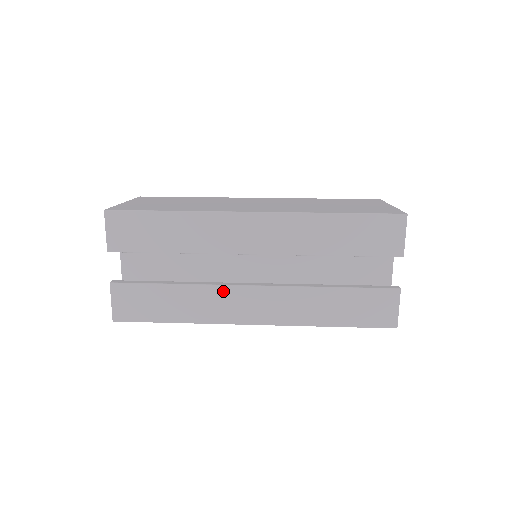
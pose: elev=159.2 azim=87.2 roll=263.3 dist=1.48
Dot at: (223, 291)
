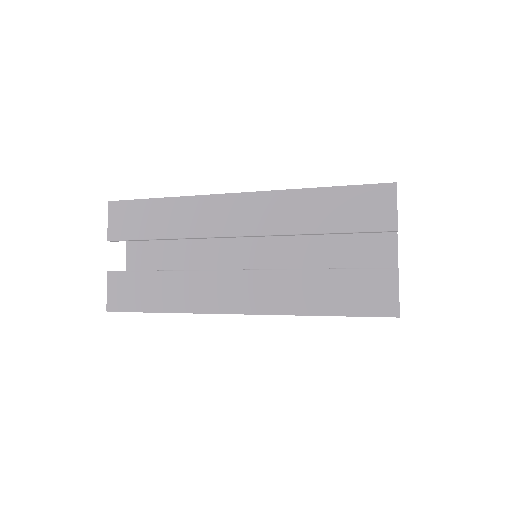
Dot at: (209, 277)
